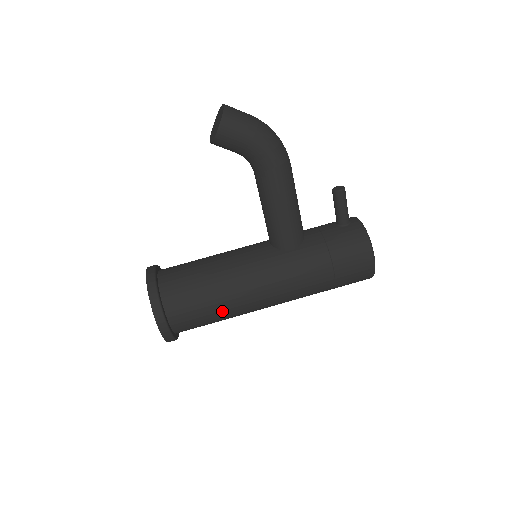
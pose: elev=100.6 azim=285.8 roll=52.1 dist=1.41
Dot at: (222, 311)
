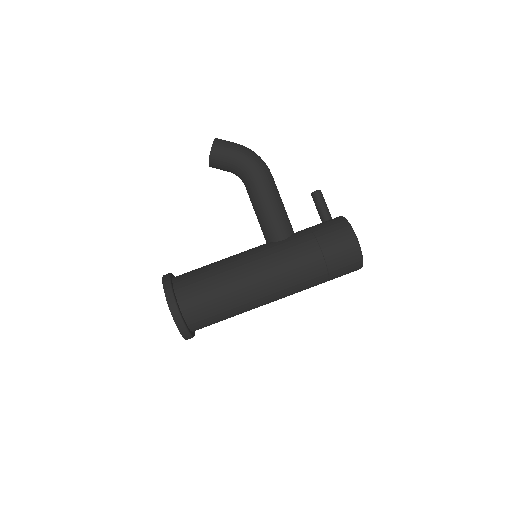
Dot at: (226, 295)
